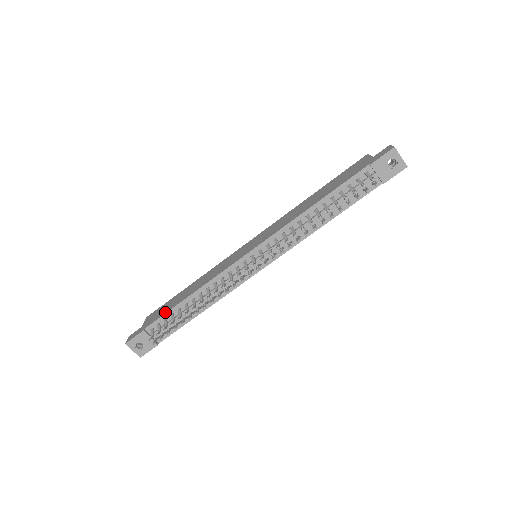
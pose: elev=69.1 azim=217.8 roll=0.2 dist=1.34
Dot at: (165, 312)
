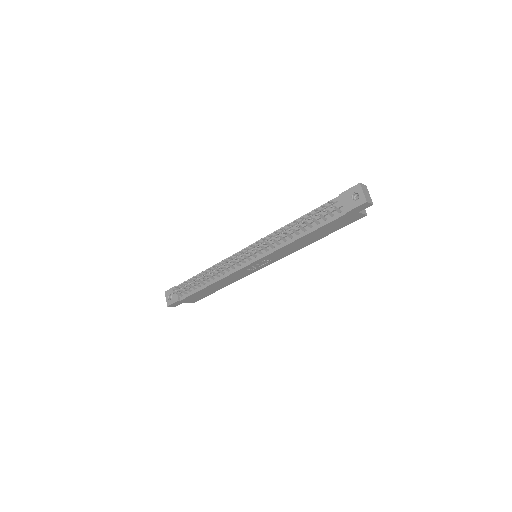
Dot at: (192, 278)
